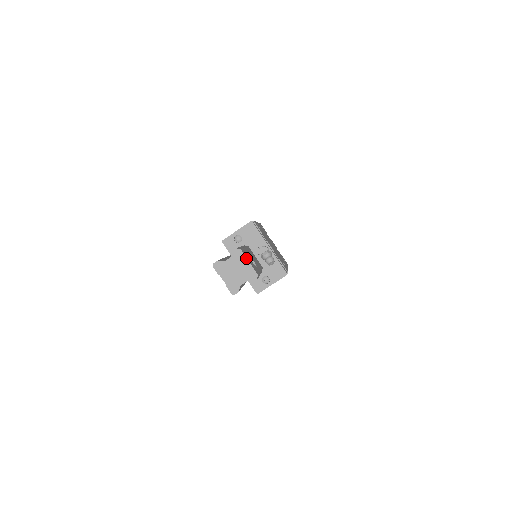
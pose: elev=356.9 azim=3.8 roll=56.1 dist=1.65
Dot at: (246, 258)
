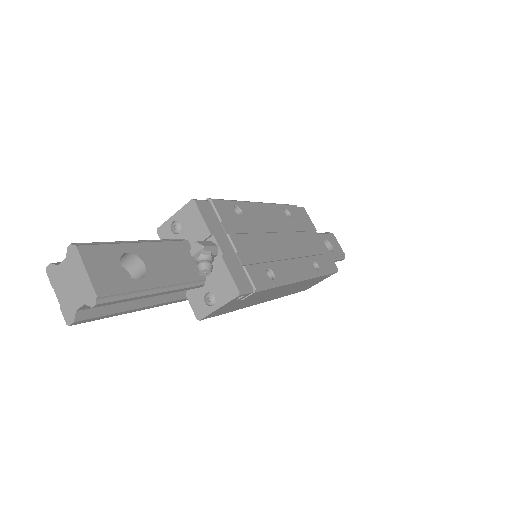
Dot at: (82, 263)
